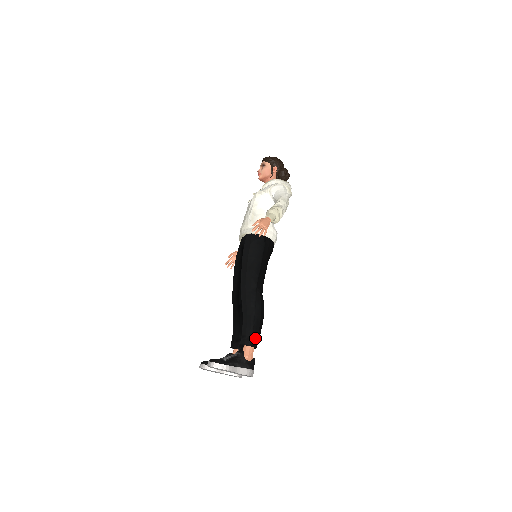
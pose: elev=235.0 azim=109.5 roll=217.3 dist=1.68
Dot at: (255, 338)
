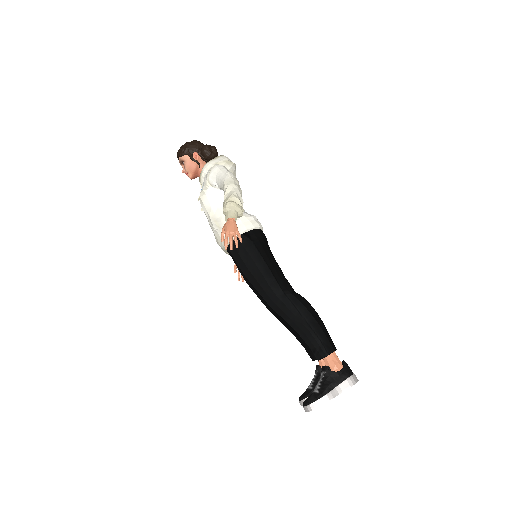
Dot at: (326, 342)
